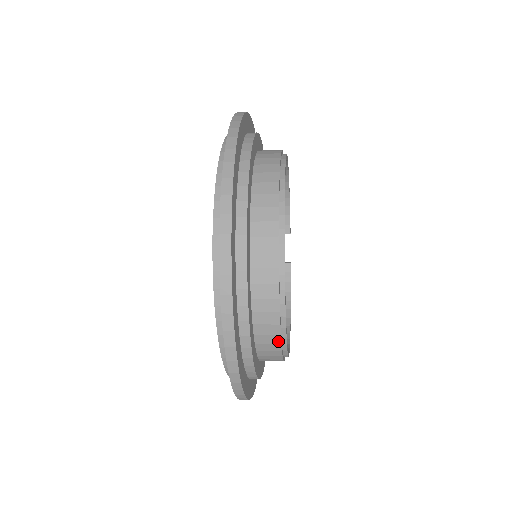
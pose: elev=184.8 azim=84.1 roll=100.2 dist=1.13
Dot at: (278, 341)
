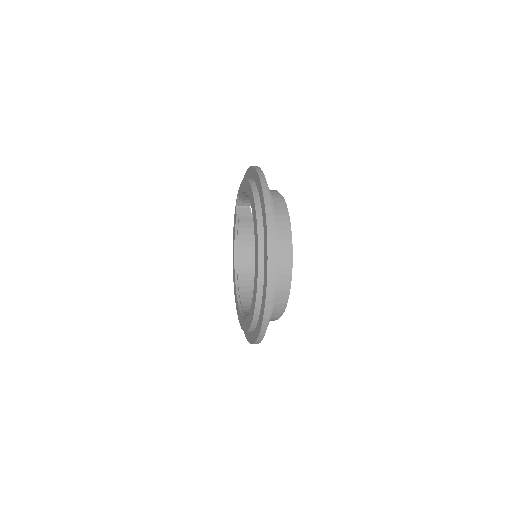
Dot at: occluded
